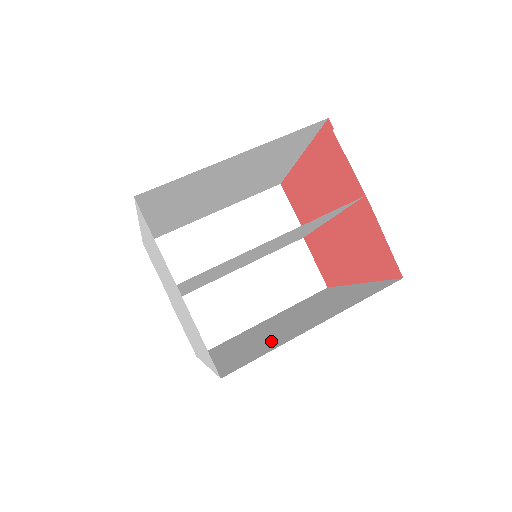
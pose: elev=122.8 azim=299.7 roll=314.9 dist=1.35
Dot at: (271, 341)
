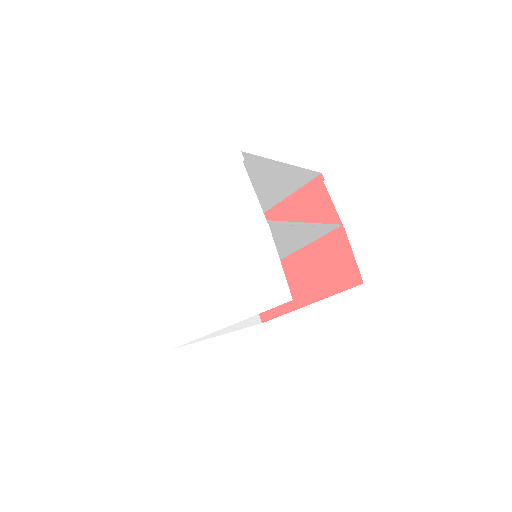
Dot at: occluded
